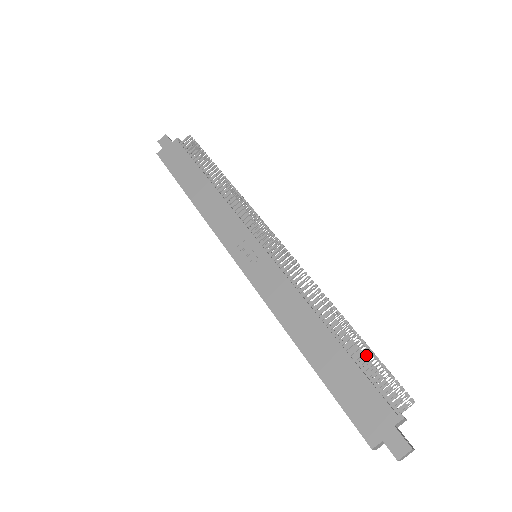
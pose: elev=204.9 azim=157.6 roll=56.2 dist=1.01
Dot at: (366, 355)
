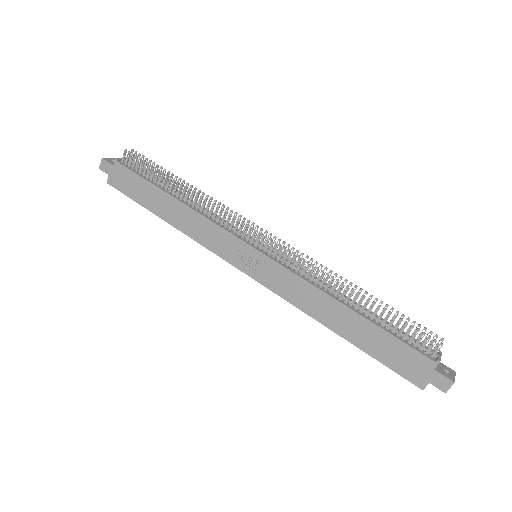
Dot at: occluded
